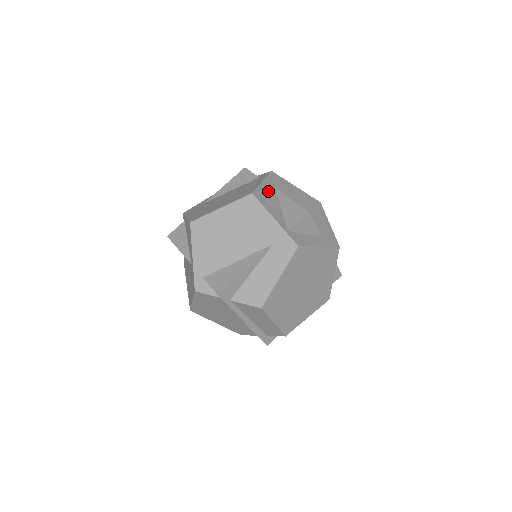
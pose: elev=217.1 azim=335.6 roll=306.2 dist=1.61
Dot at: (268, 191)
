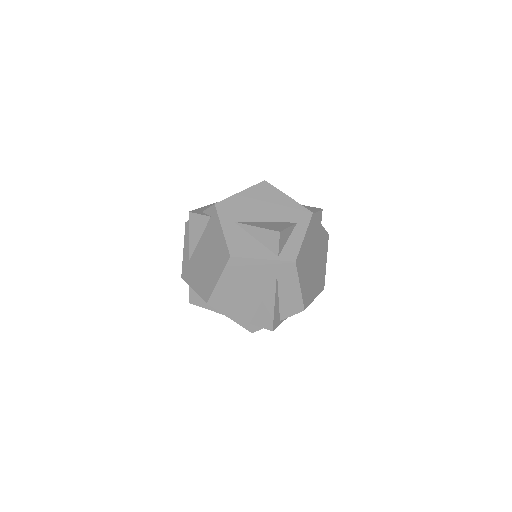
Dot at: (234, 234)
